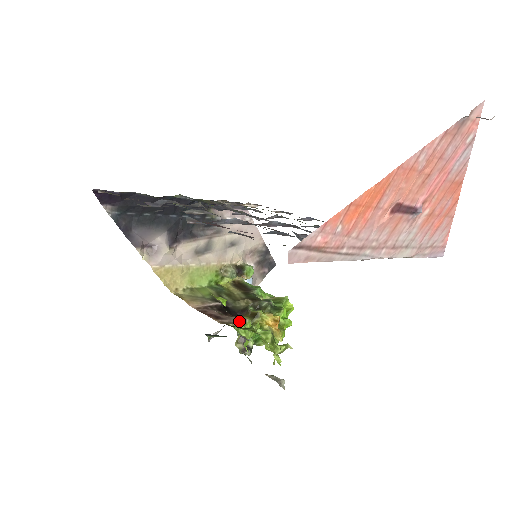
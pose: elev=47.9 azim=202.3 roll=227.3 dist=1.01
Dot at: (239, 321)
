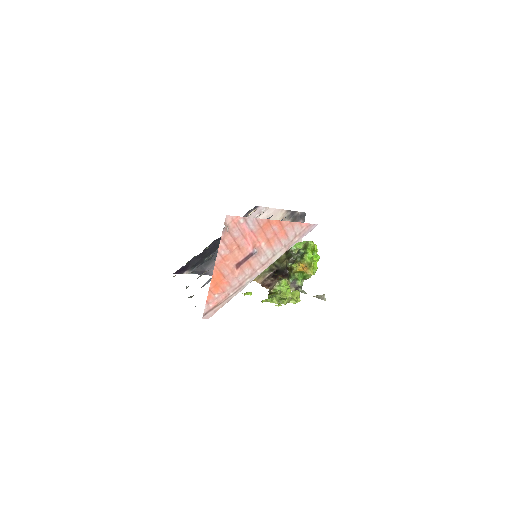
Dot at: (276, 285)
